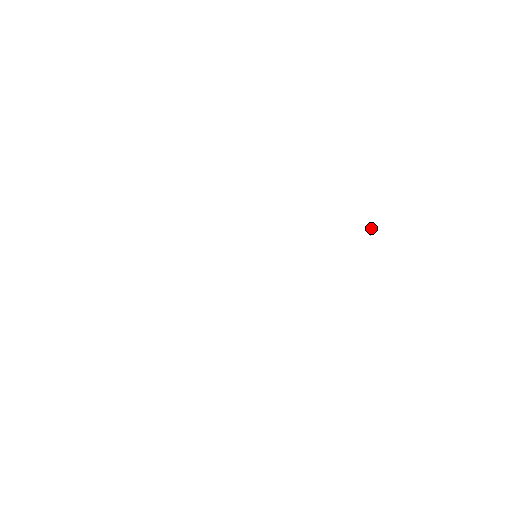
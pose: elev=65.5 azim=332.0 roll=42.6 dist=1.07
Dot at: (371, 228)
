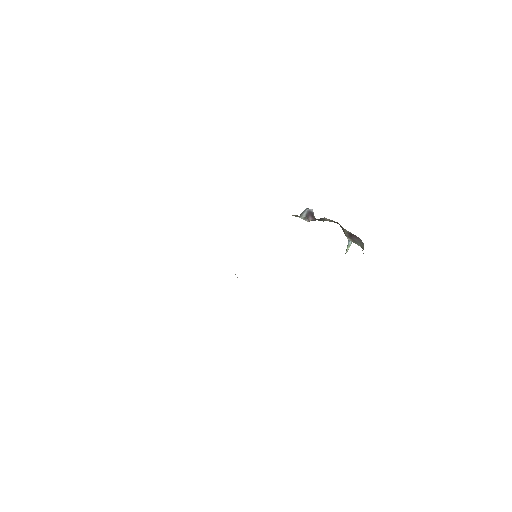
Dot at: (349, 247)
